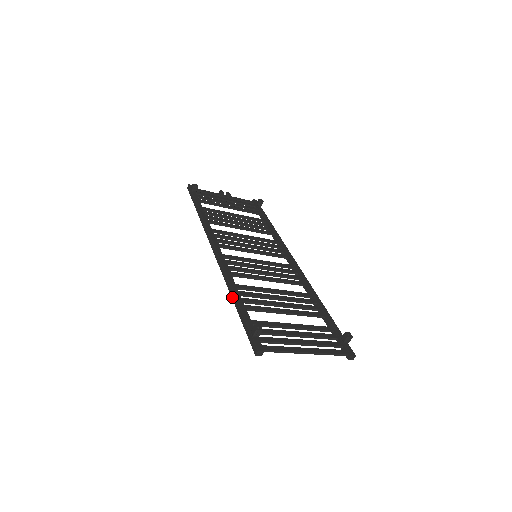
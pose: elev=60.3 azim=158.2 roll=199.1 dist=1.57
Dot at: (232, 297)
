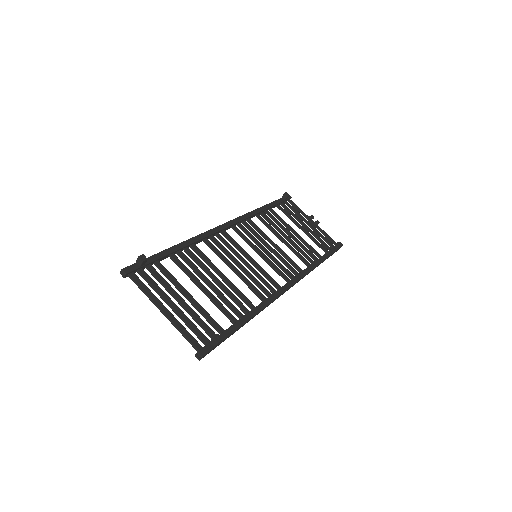
Dot at: occluded
